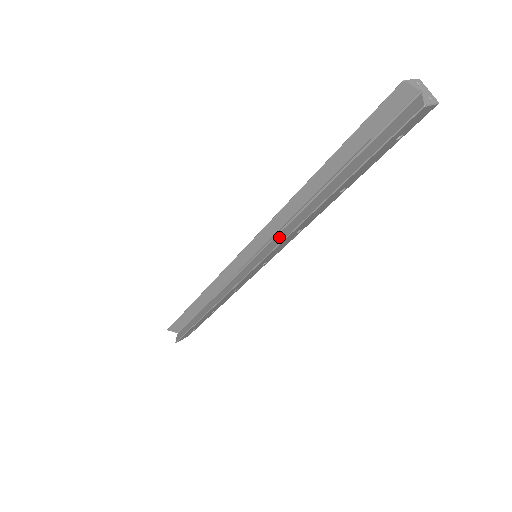
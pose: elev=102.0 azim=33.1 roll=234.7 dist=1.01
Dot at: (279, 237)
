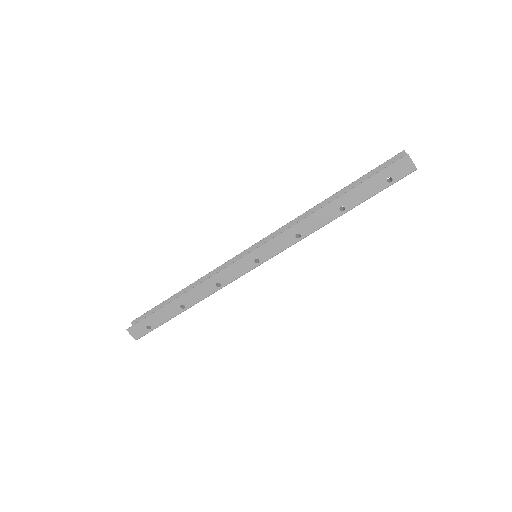
Dot at: (284, 234)
